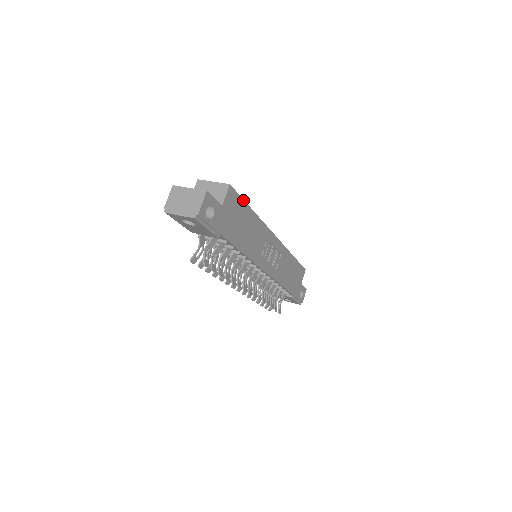
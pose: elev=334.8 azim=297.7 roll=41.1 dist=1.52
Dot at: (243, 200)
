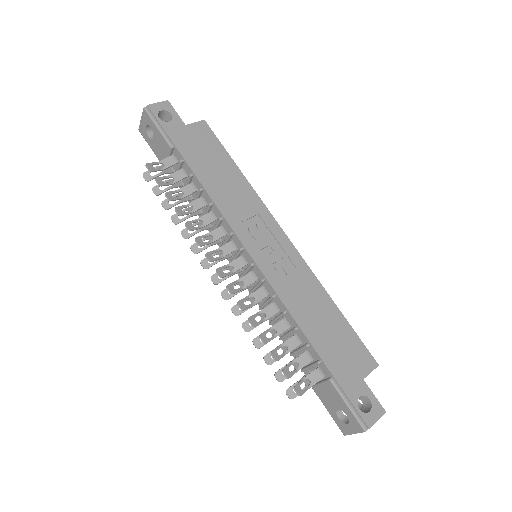
Dot at: (223, 147)
